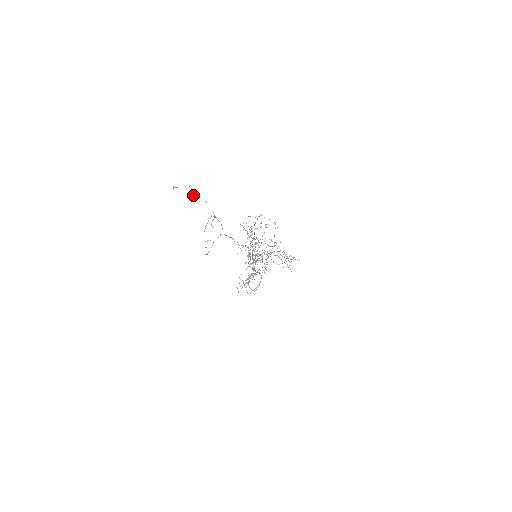
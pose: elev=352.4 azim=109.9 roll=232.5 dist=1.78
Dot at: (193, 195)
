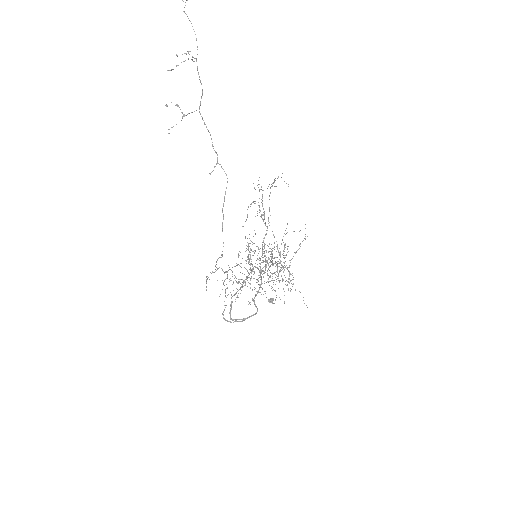
Dot at: occluded
